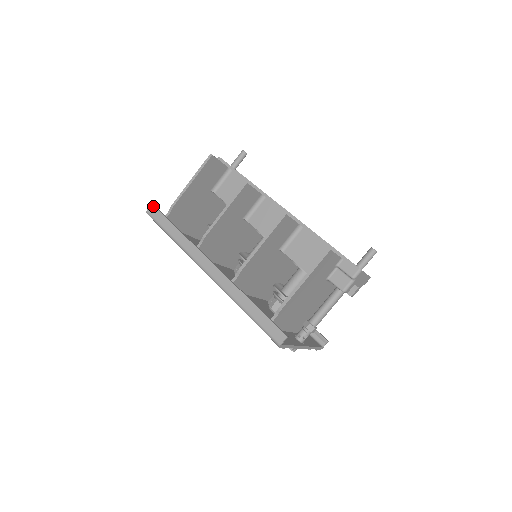
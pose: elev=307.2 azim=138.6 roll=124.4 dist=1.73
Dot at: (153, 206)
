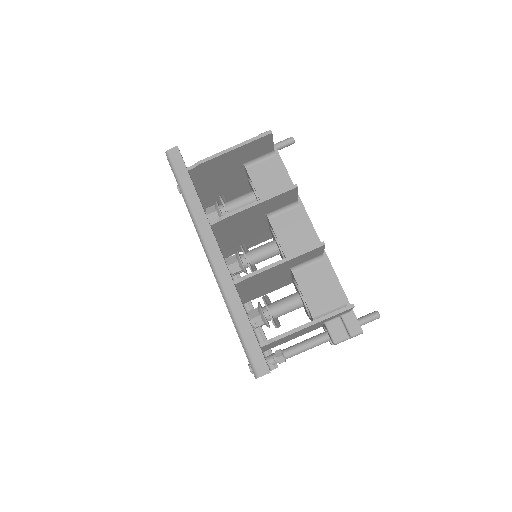
Dot at: (178, 149)
